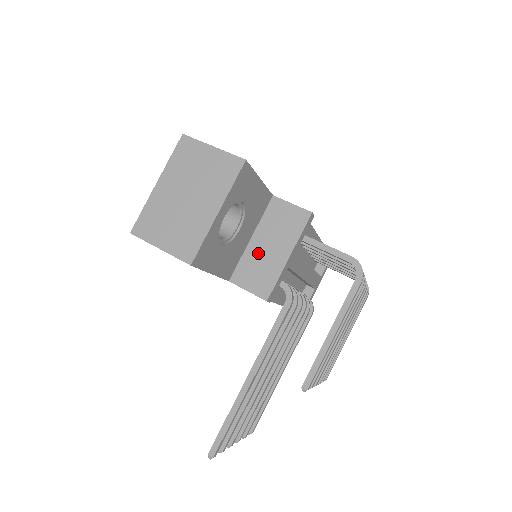
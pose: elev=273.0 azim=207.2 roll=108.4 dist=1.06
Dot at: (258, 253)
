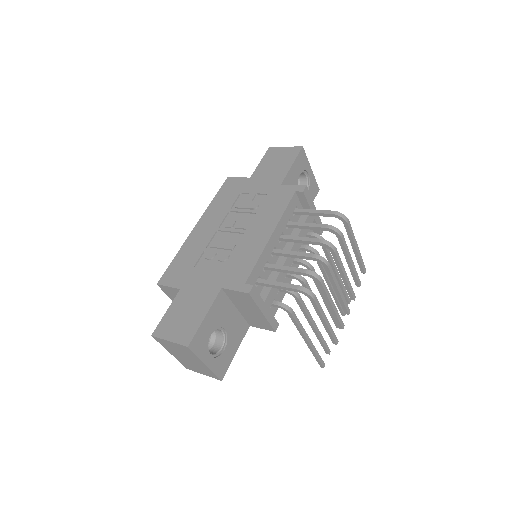
Dot at: (247, 314)
